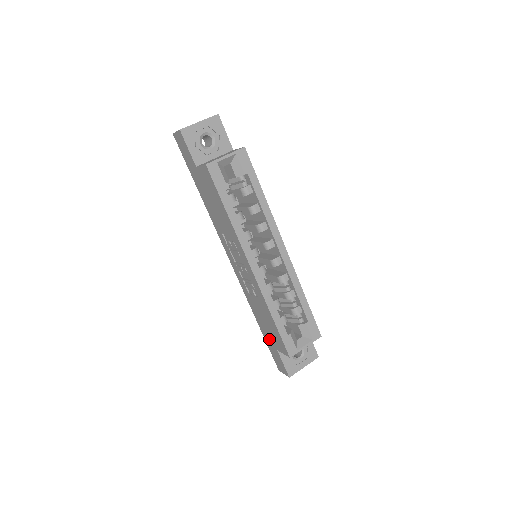
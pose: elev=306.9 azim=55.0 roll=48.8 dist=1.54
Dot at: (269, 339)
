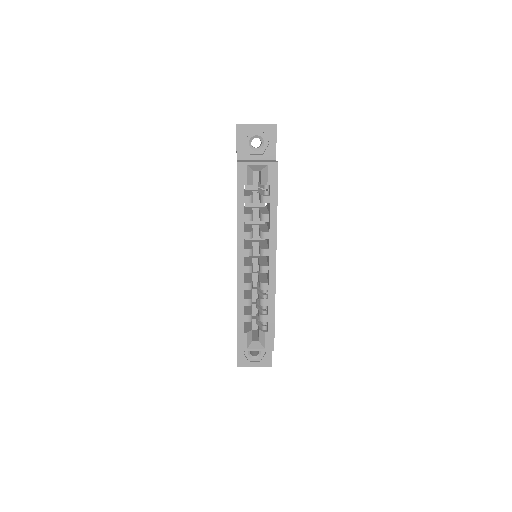
Dot at: occluded
